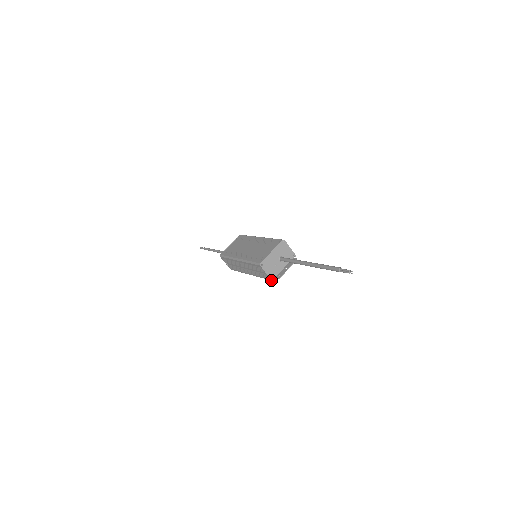
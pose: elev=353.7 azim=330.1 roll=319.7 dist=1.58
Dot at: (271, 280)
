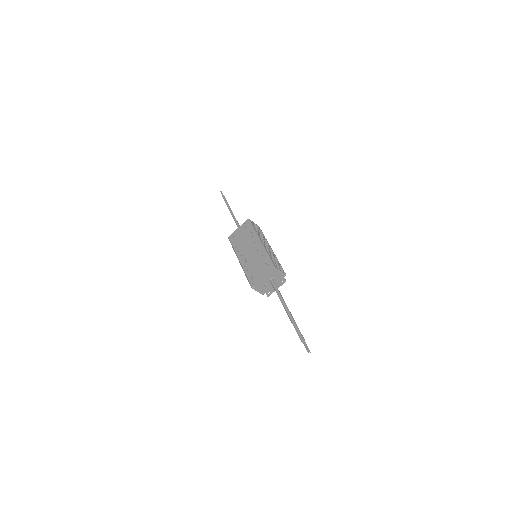
Dot at: (262, 294)
